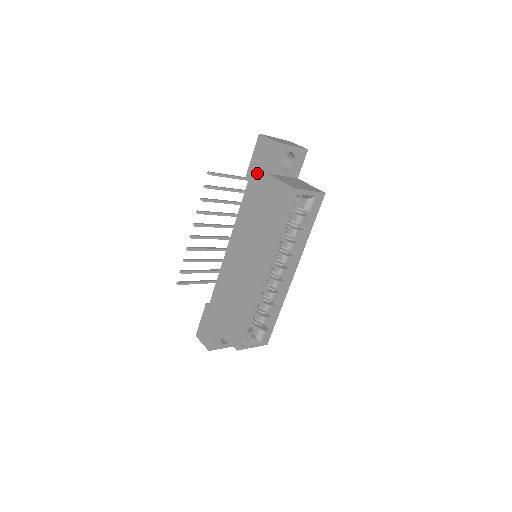
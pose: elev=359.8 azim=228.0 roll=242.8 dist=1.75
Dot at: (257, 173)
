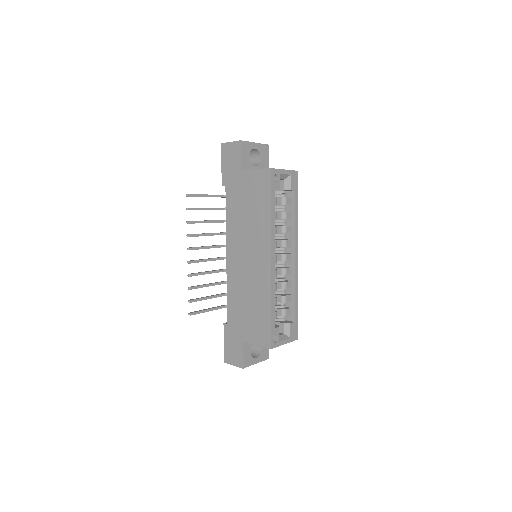
Dot at: (231, 176)
